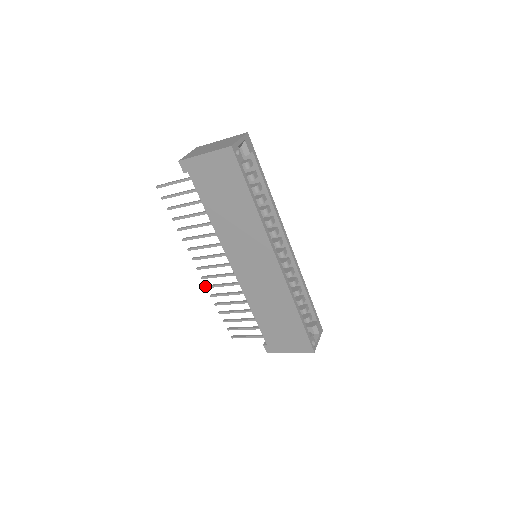
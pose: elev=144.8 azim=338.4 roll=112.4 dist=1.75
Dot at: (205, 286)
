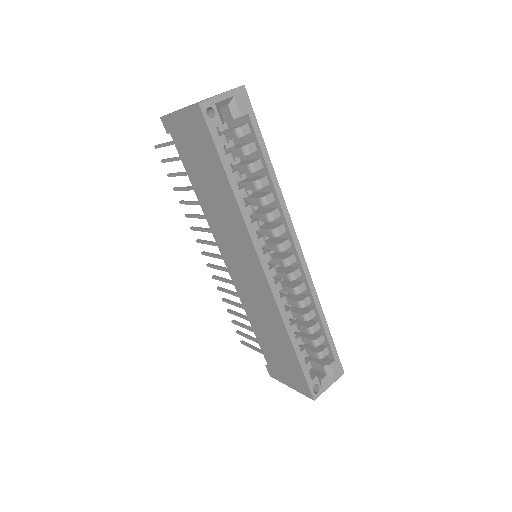
Dot at: occluded
